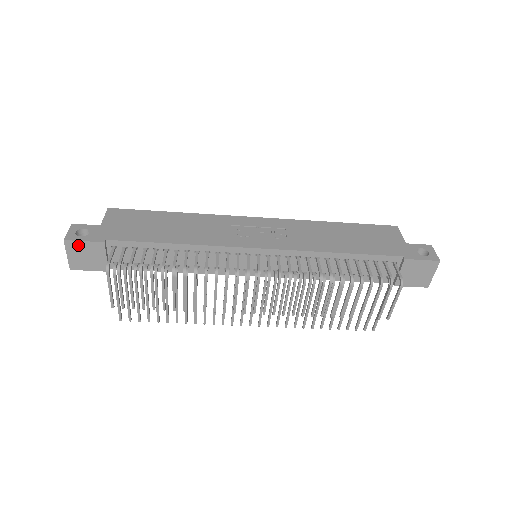
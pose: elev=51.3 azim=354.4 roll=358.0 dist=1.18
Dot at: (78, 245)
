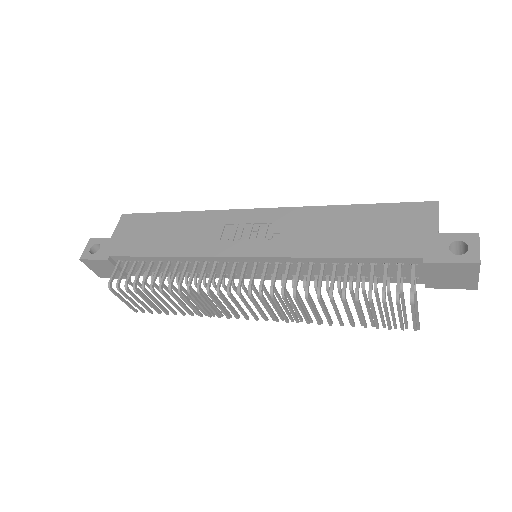
Dot at: (92, 262)
